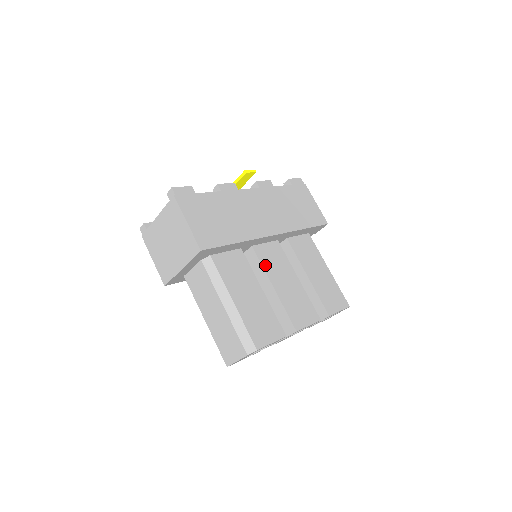
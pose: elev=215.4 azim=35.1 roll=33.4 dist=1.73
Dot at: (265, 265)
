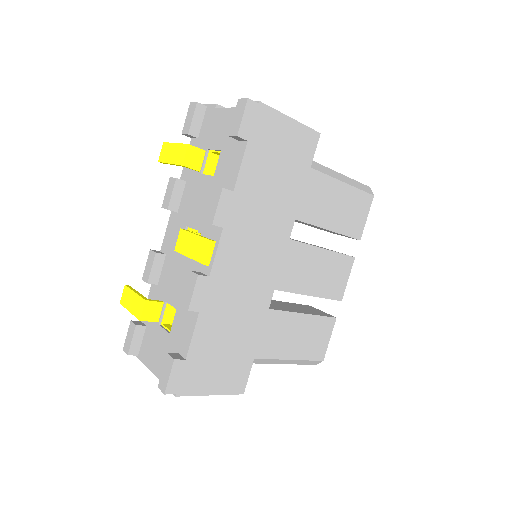
Dot at: (284, 286)
